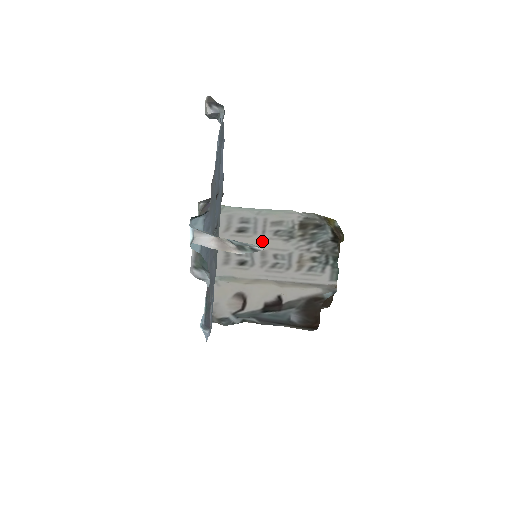
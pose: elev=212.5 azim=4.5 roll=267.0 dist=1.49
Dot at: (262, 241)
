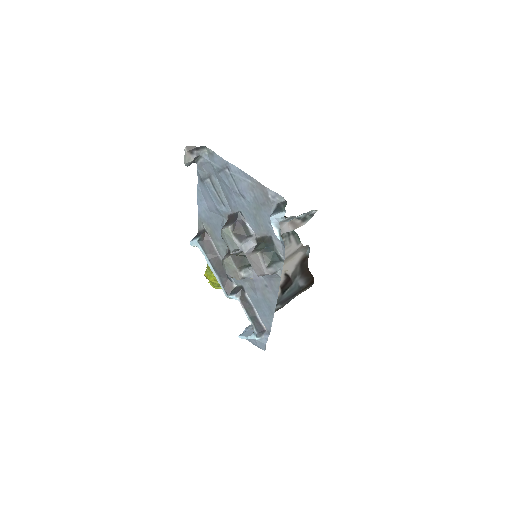
Dot at: occluded
